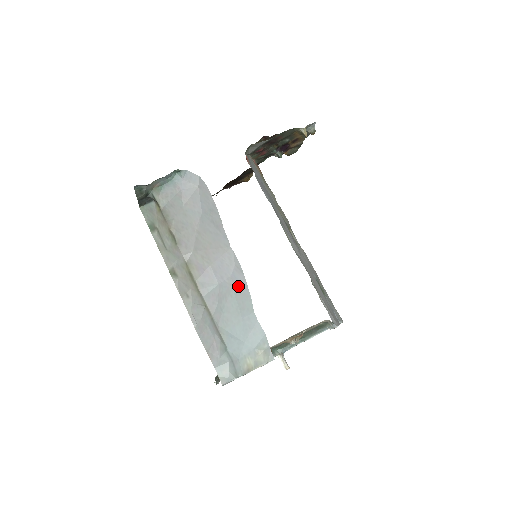
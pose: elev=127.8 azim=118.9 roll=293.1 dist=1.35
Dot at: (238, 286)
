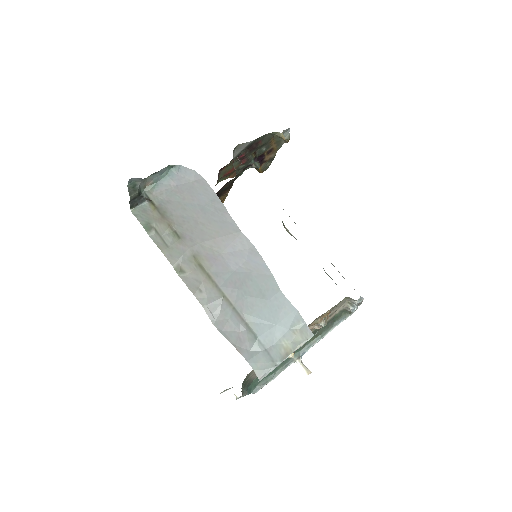
Dot at: (257, 269)
